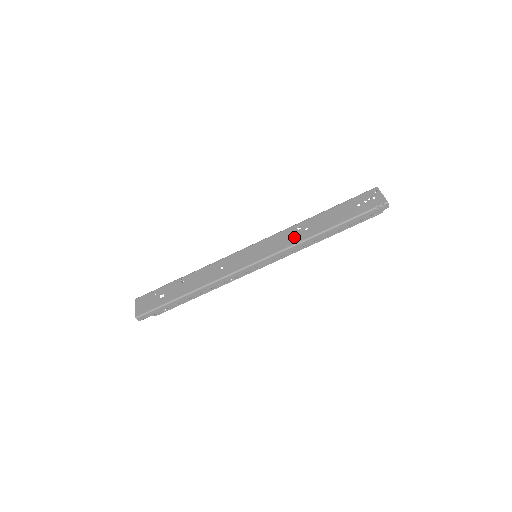
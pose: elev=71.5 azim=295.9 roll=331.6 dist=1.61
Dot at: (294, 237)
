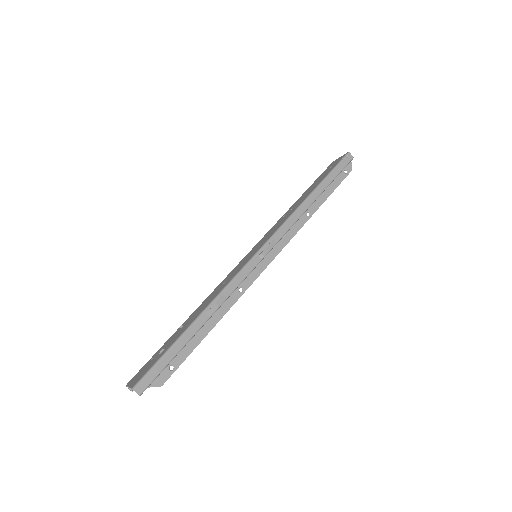
Dot at: (284, 218)
